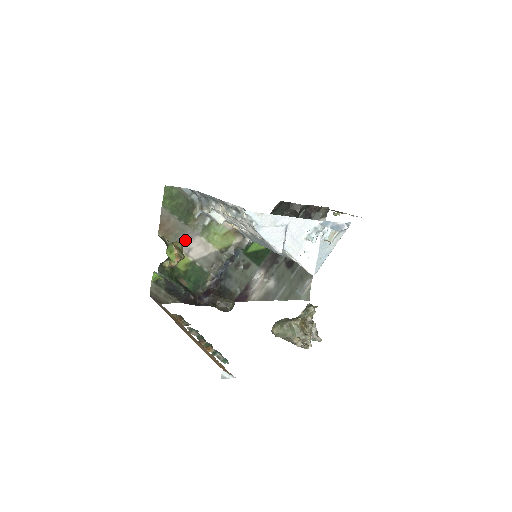
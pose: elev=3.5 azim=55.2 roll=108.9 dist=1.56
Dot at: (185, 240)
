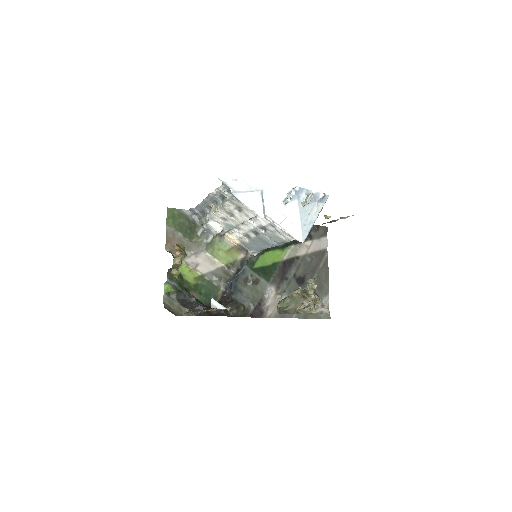
Dot at: (191, 256)
